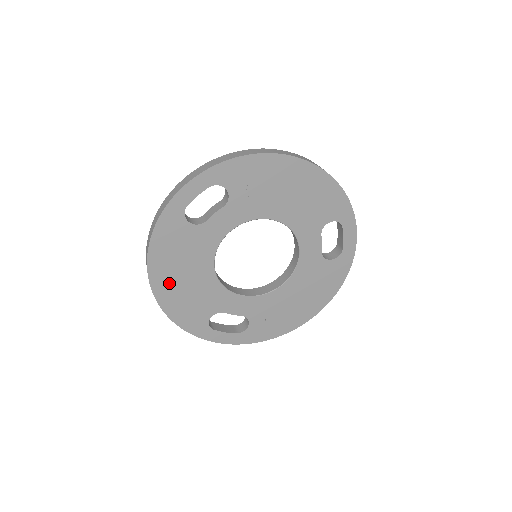
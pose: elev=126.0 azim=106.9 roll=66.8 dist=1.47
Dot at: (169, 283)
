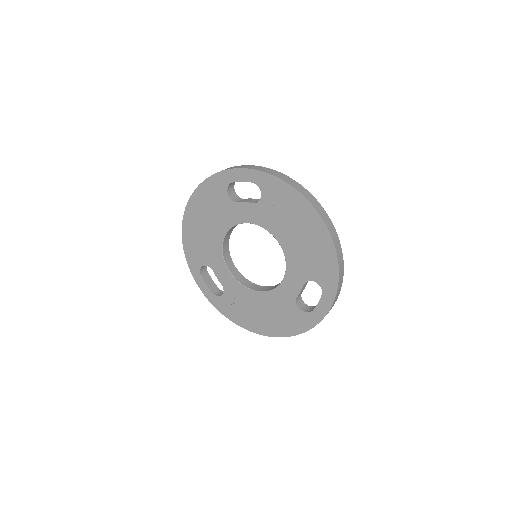
Dot at: (195, 220)
